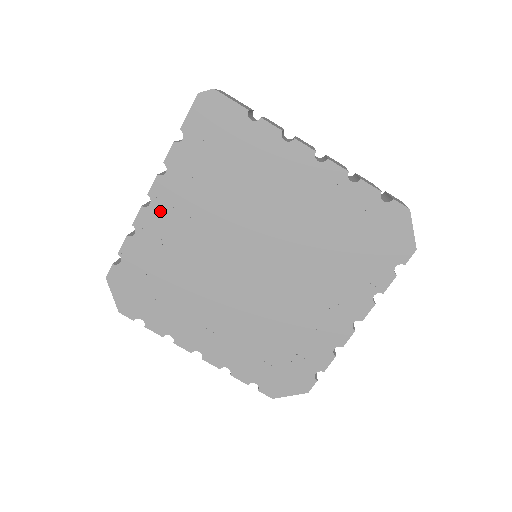
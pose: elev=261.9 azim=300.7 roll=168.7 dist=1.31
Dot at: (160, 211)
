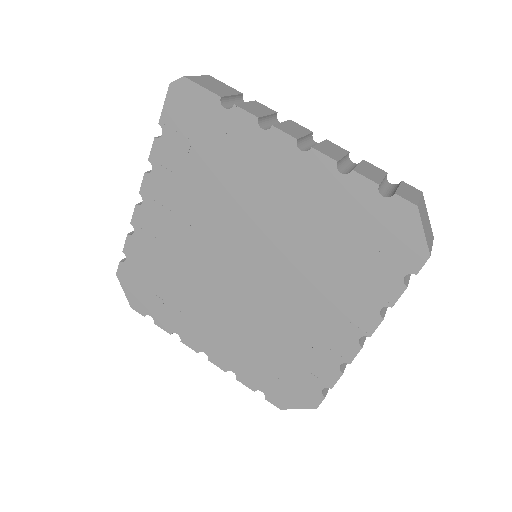
Dot at: (152, 210)
